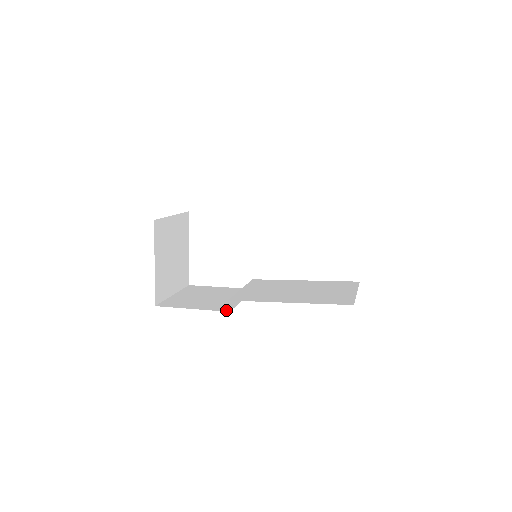
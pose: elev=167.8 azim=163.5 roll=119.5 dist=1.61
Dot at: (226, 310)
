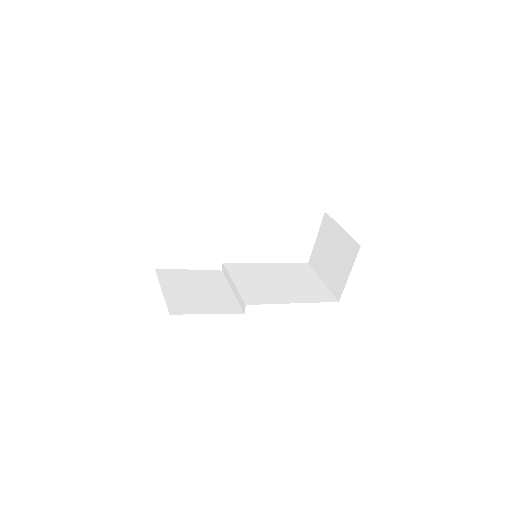
Dot at: (239, 311)
